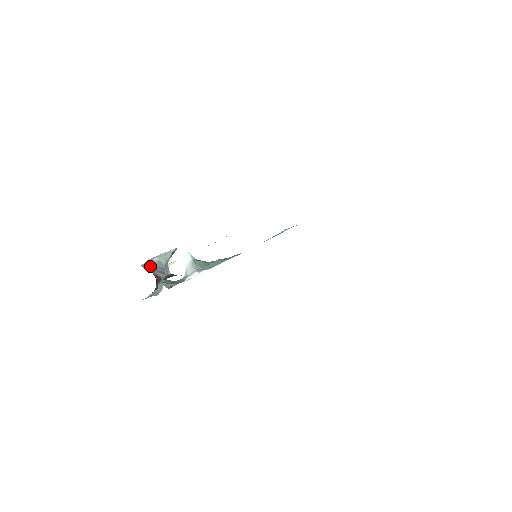
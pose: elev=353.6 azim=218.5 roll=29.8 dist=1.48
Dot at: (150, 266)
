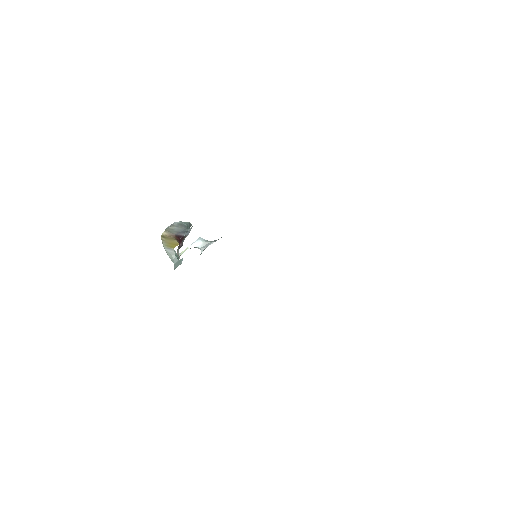
Dot at: (172, 229)
